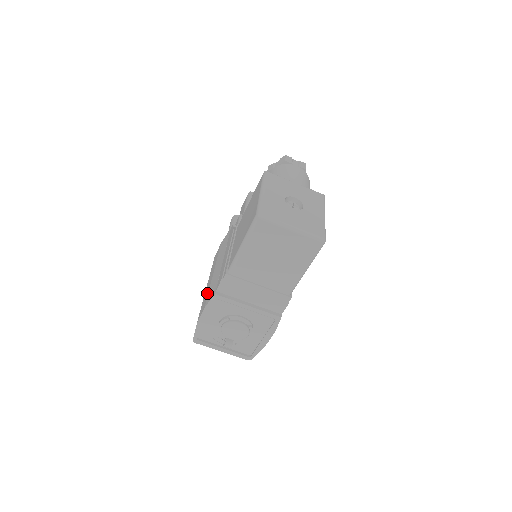
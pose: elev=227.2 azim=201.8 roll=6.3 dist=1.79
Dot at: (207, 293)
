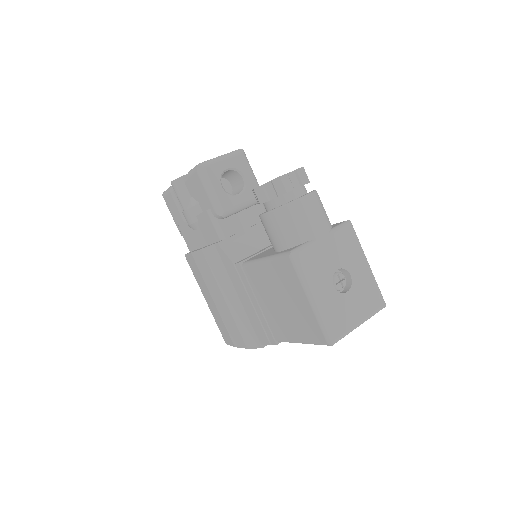
Dot at: (234, 326)
